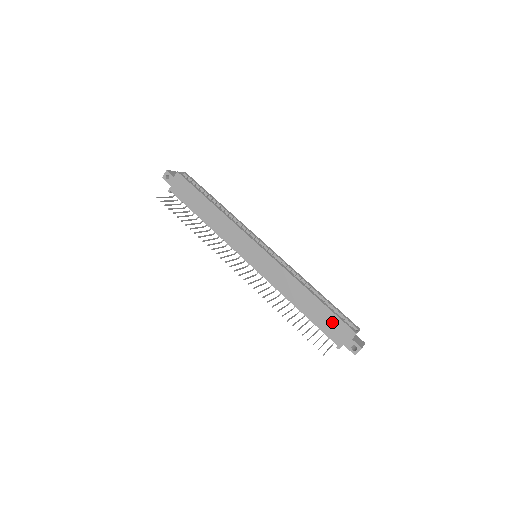
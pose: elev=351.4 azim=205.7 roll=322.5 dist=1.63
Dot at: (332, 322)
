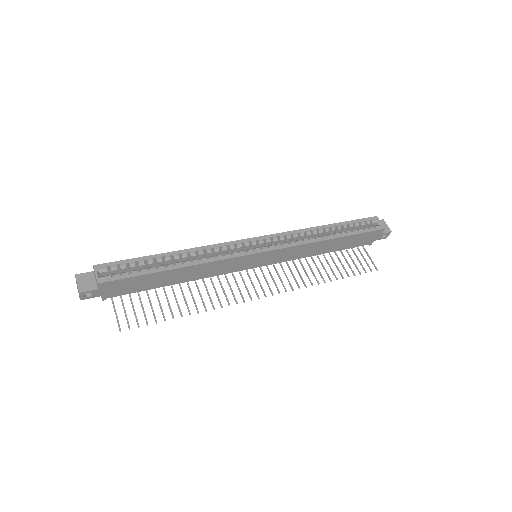
Dot at: (360, 238)
